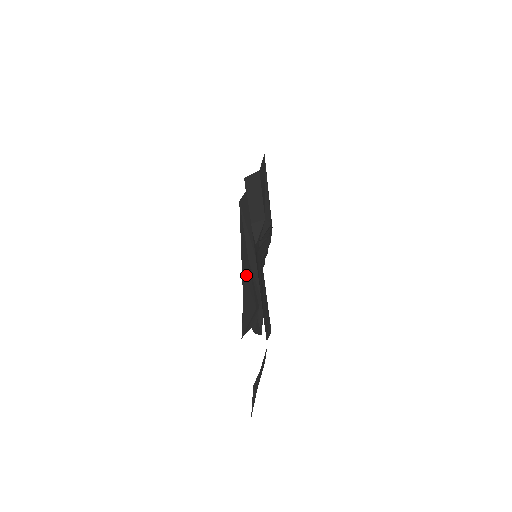
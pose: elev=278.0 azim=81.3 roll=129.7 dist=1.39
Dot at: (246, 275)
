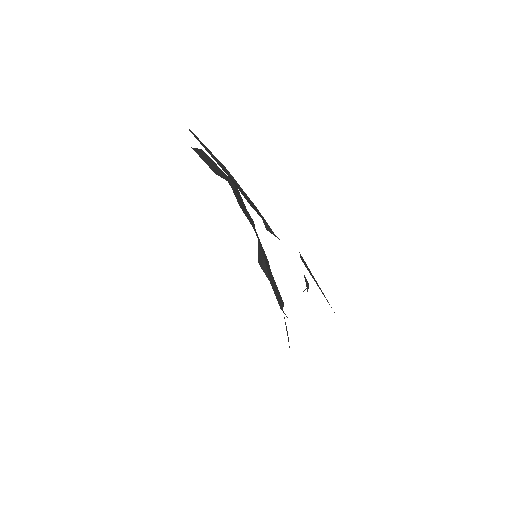
Dot at: occluded
